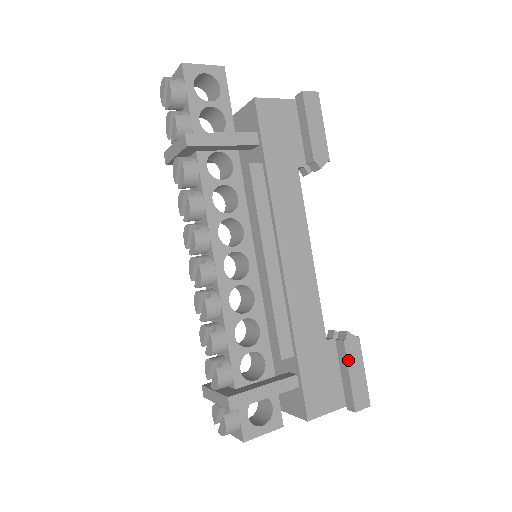
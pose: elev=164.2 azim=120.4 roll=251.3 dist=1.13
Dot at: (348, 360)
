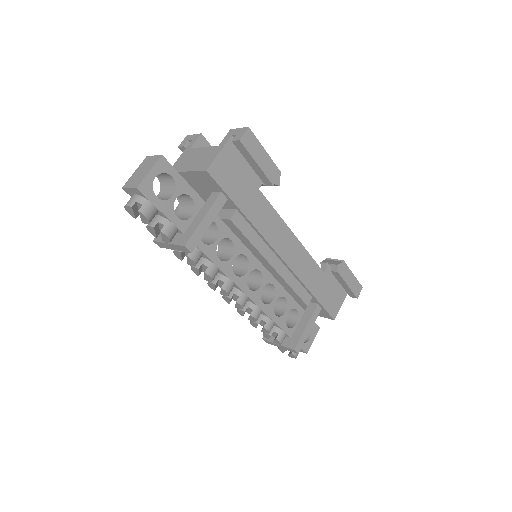
Dot at: (344, 279)
